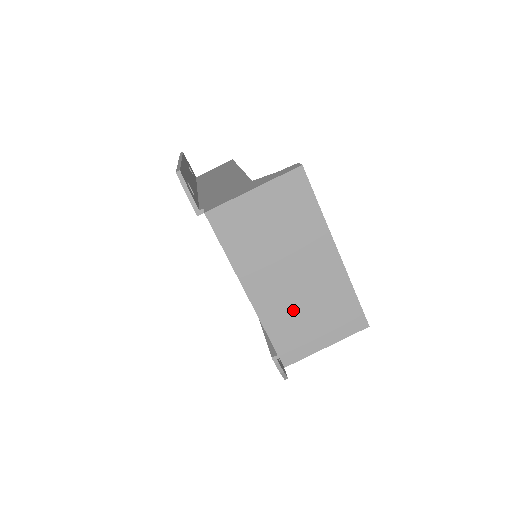
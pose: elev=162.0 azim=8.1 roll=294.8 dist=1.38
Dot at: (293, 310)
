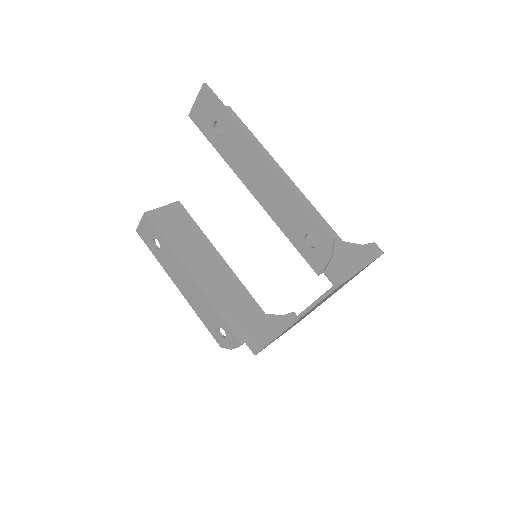
Dot at: occluded
